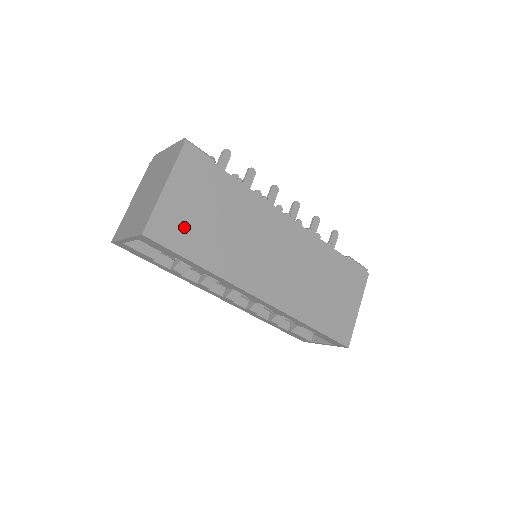
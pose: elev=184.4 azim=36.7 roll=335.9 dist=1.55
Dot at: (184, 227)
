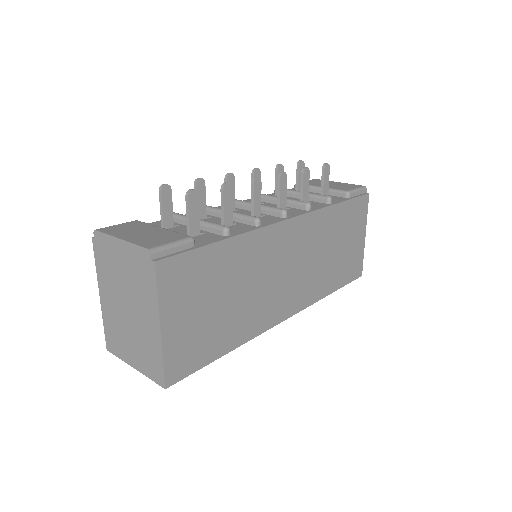
Dot at: (198, 340)
